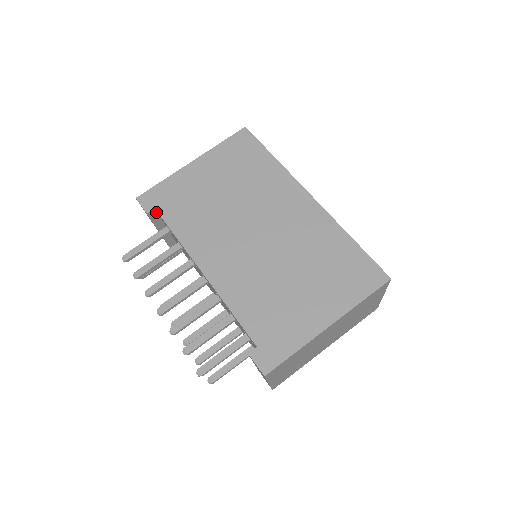
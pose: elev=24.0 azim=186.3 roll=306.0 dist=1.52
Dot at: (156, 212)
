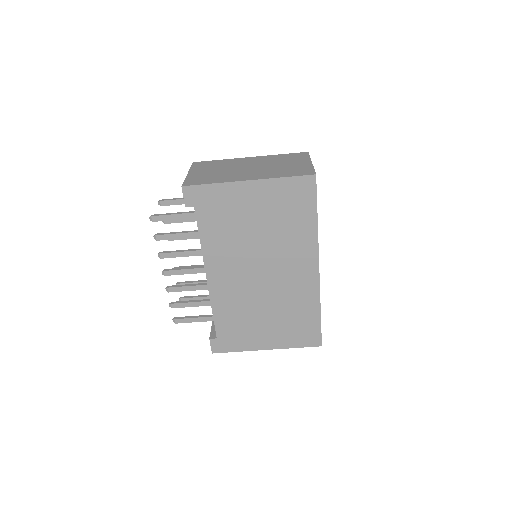
Dot at: occluded
